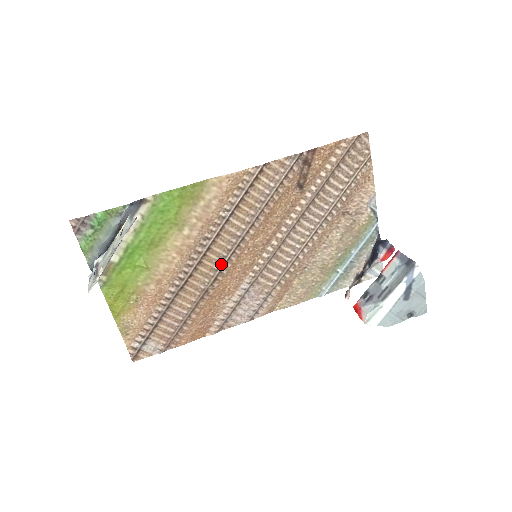
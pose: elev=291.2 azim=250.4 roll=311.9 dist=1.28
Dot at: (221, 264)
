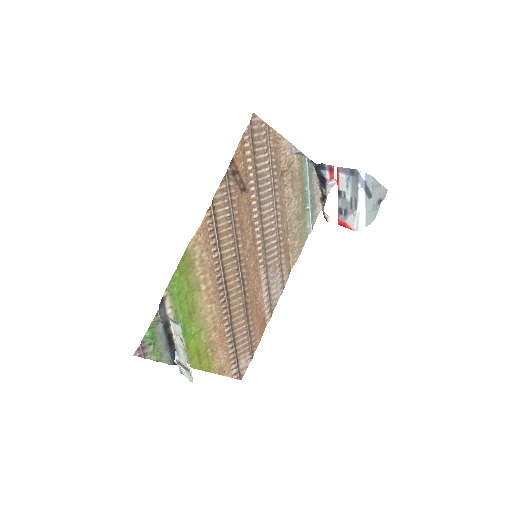
Dot at: (240, 281)
